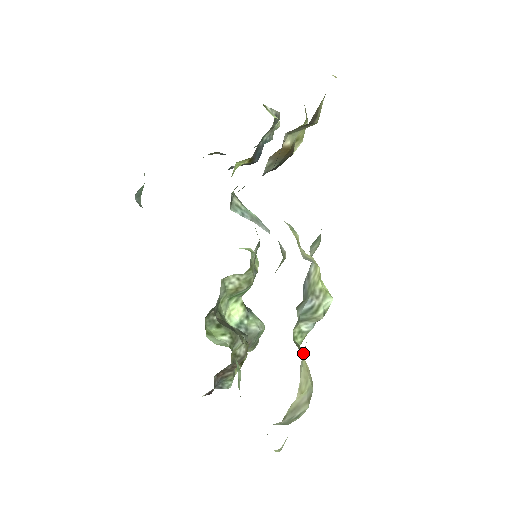
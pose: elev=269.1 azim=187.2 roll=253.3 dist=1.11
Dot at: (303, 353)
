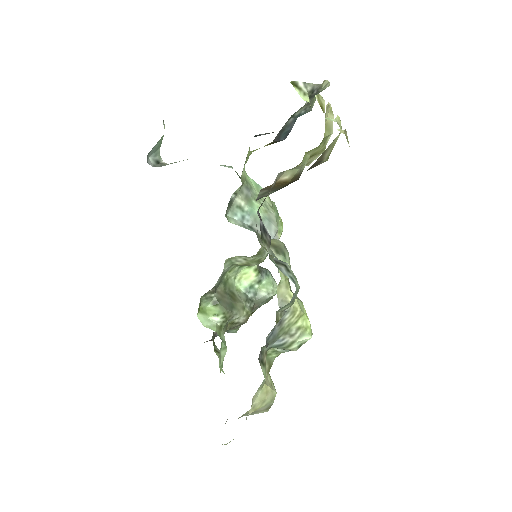
Dot at: occluded
